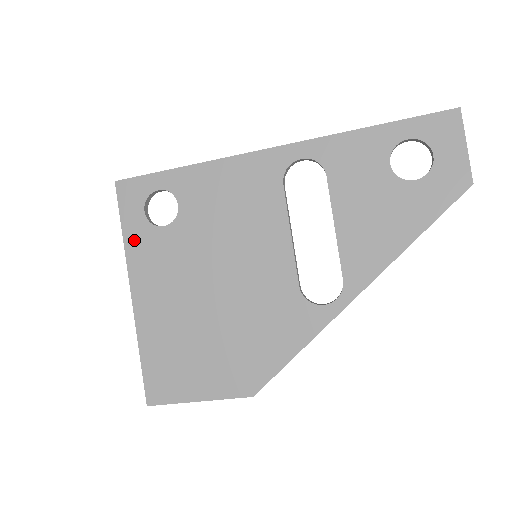
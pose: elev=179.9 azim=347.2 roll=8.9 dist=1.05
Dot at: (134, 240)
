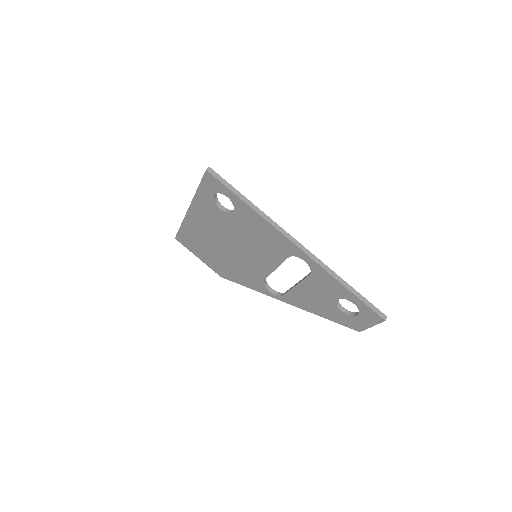
Dot at: (202, 198)
